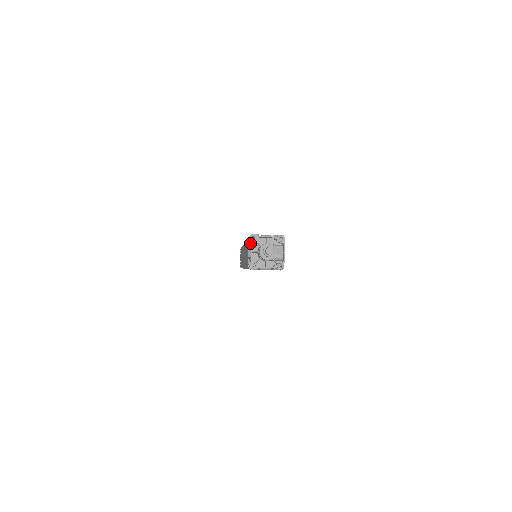
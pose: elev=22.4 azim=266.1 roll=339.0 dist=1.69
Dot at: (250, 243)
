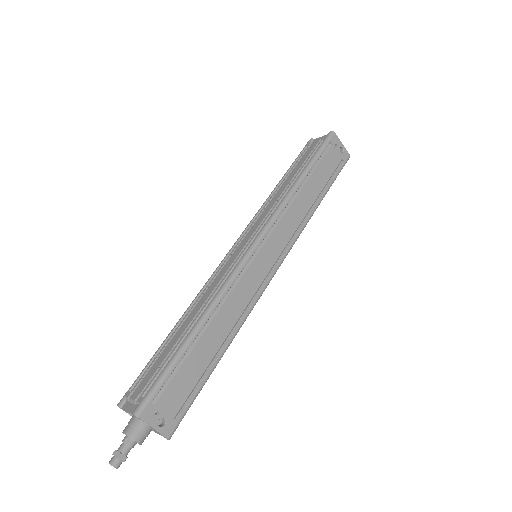
Dot at: occluded
